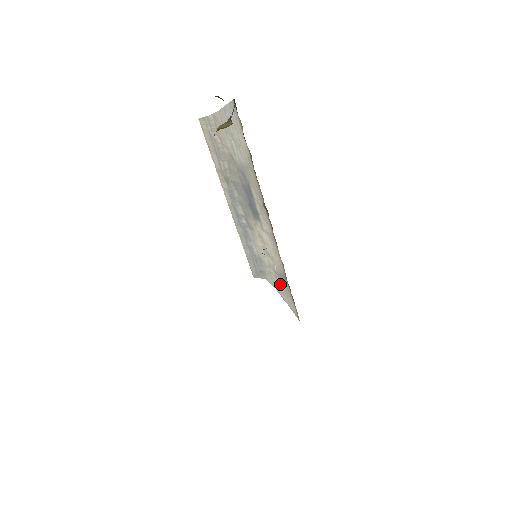
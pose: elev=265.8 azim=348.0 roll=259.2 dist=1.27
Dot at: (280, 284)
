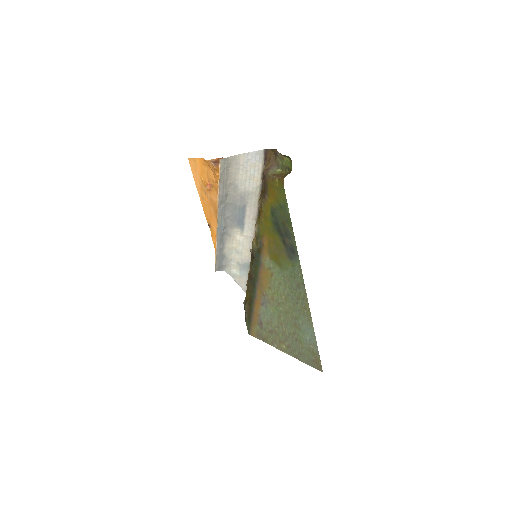
Dot at: (239, 271)
